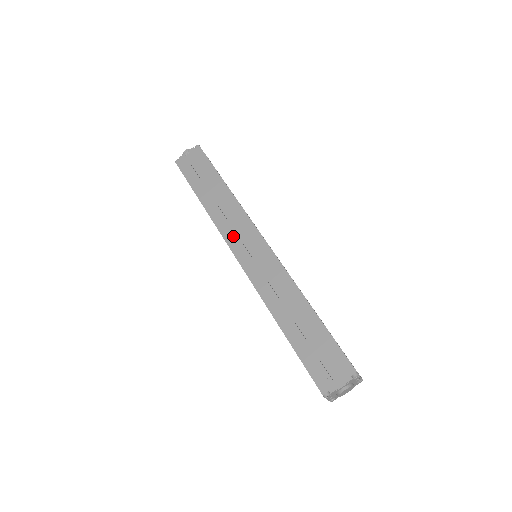
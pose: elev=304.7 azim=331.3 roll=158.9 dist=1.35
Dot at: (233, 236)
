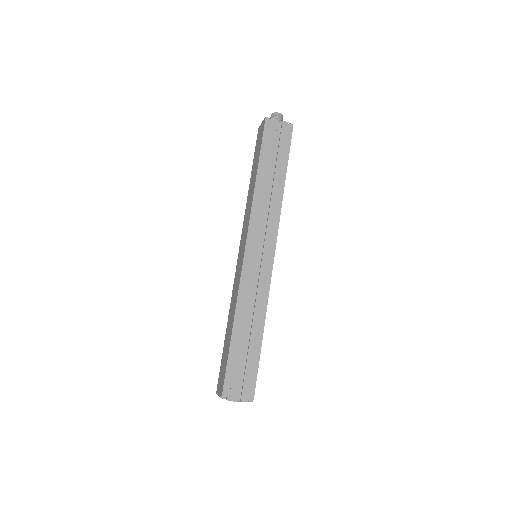
Dot at: (257, 230)
